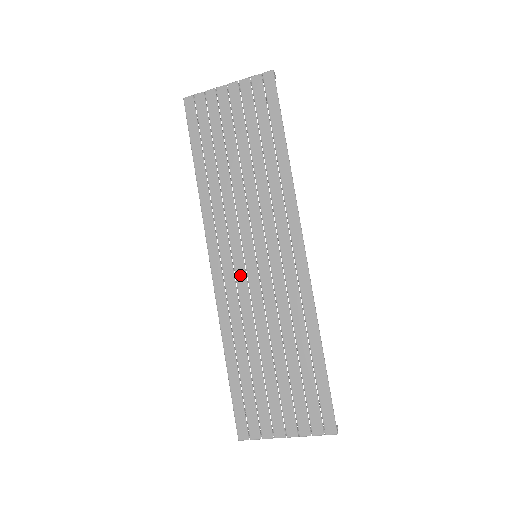
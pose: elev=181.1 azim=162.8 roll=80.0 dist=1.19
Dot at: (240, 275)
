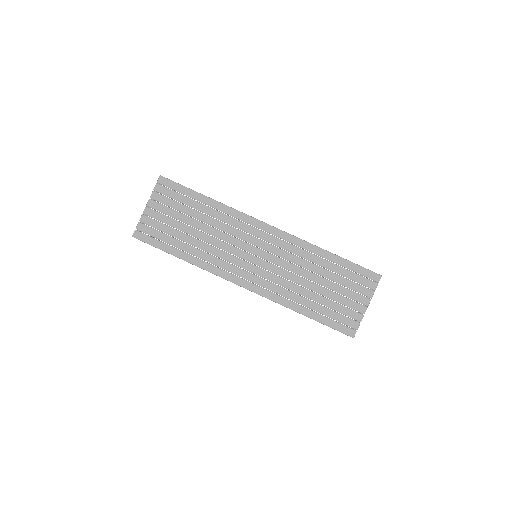
Dot at: (260, 273)
